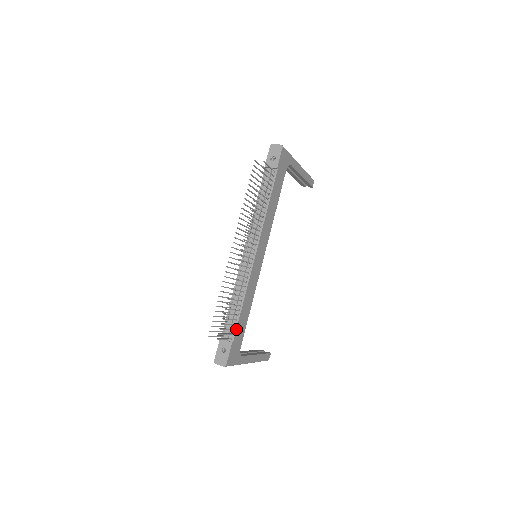
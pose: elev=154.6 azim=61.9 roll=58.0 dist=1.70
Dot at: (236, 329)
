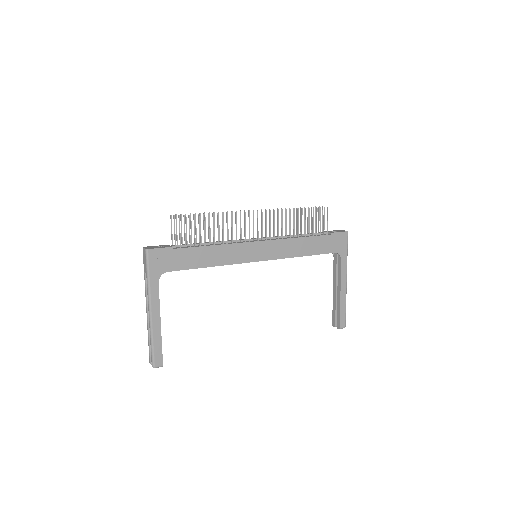
Dot at: (187, 248)
